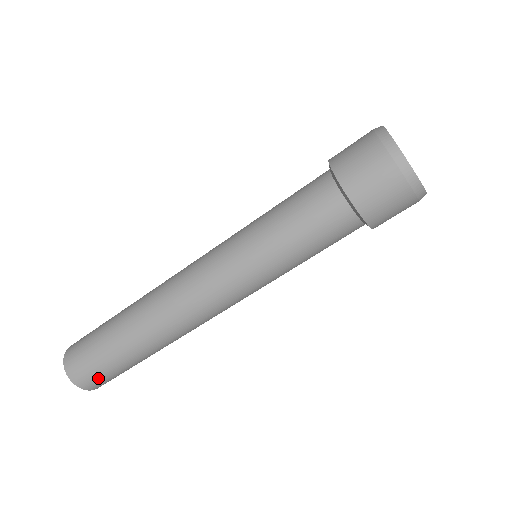
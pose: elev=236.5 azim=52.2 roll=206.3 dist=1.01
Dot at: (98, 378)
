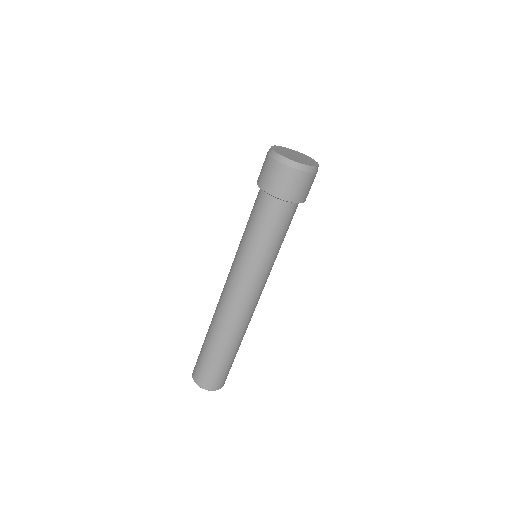
Dot at: (217, 379)
